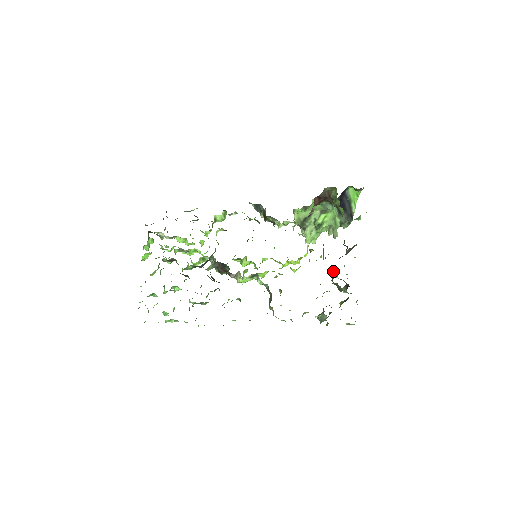
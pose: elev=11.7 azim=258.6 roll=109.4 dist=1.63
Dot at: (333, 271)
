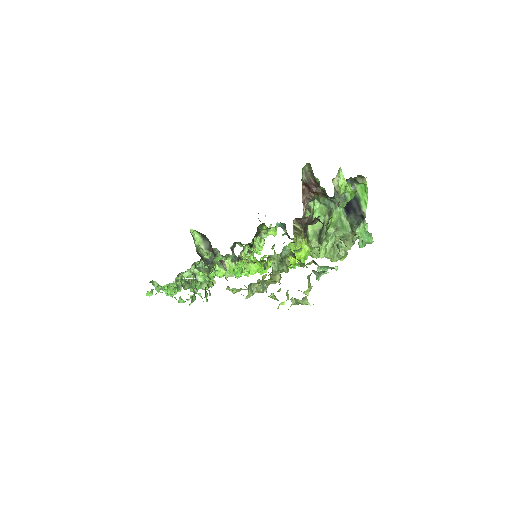
Dot at: occluded
